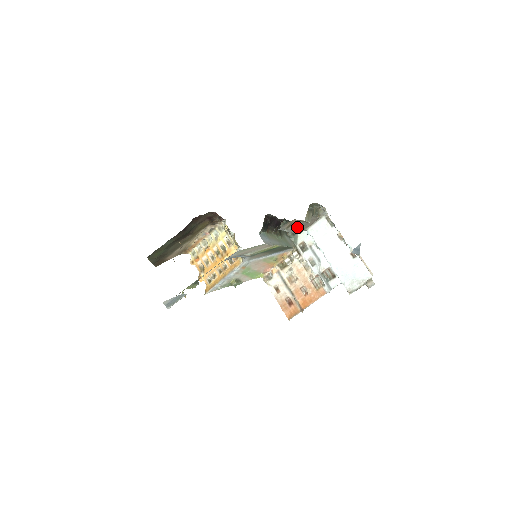
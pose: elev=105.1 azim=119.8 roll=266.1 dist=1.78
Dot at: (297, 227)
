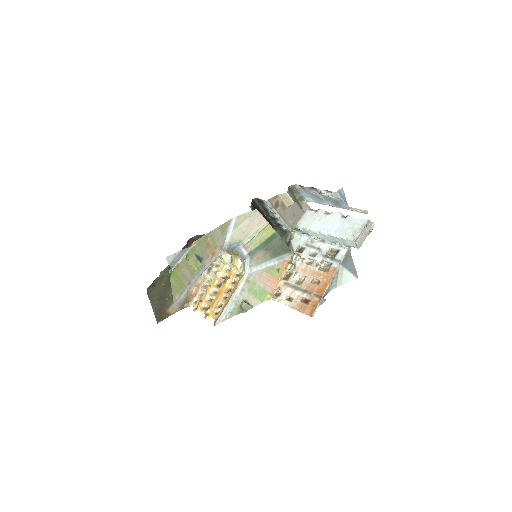
Dot at: (285, 216)
